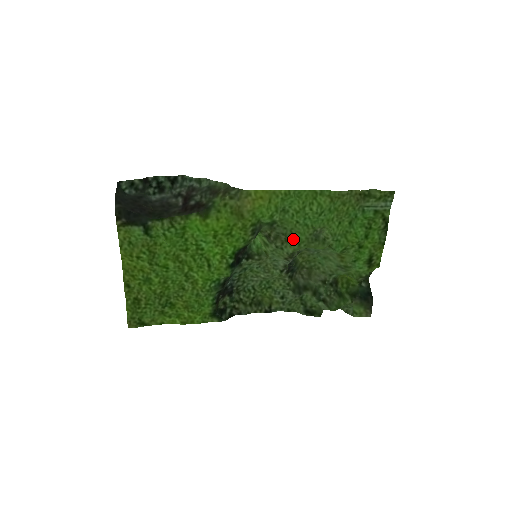
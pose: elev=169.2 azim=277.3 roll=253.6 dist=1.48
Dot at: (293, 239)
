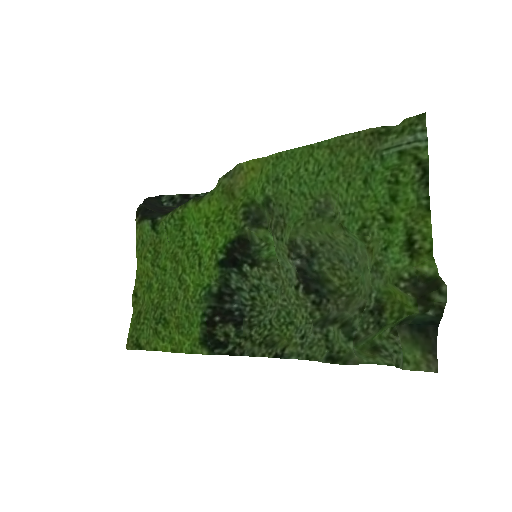
Dot at: (291, 220)
